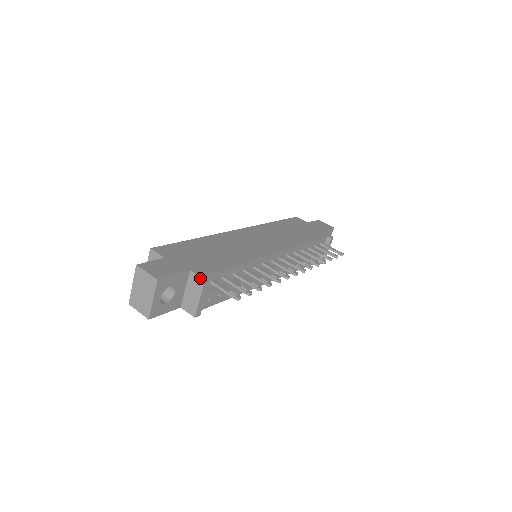
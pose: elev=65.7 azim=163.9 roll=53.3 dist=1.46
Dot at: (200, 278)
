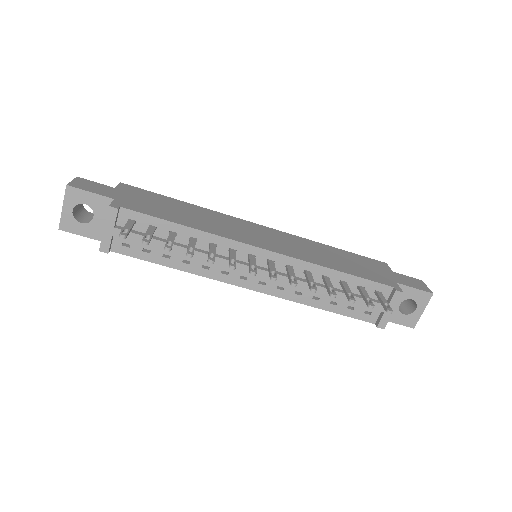
Dot at: (110, 205)
